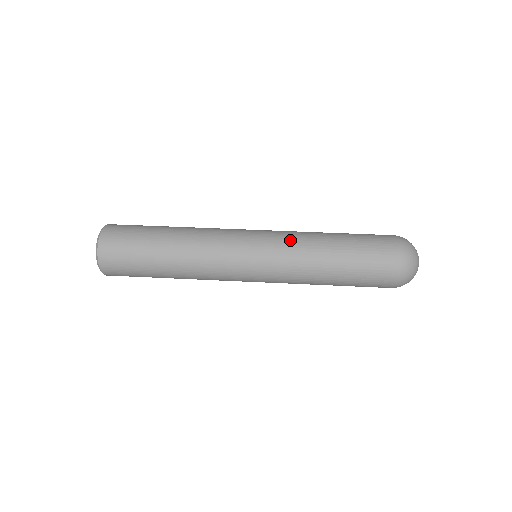
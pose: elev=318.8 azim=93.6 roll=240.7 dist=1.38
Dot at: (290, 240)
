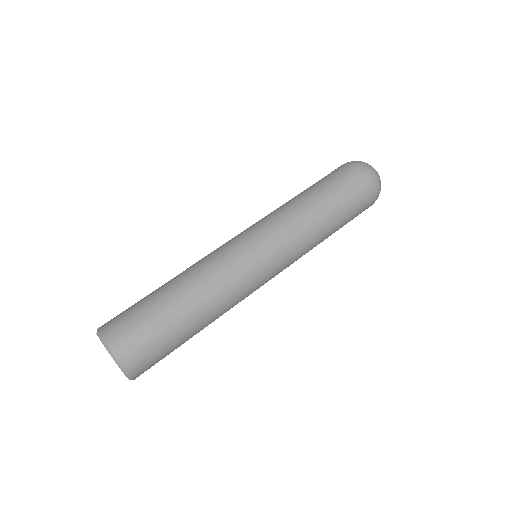
Dot at: (295, 237)
